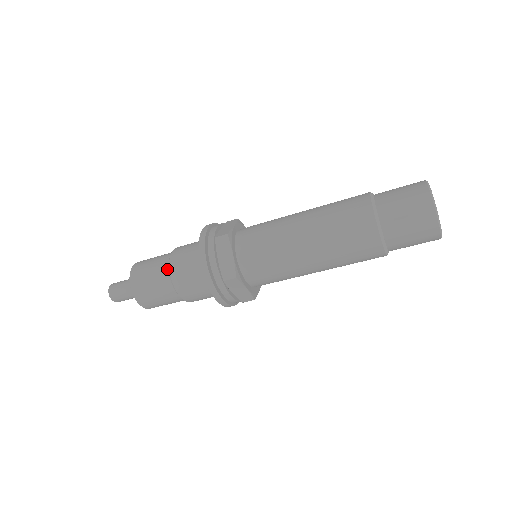
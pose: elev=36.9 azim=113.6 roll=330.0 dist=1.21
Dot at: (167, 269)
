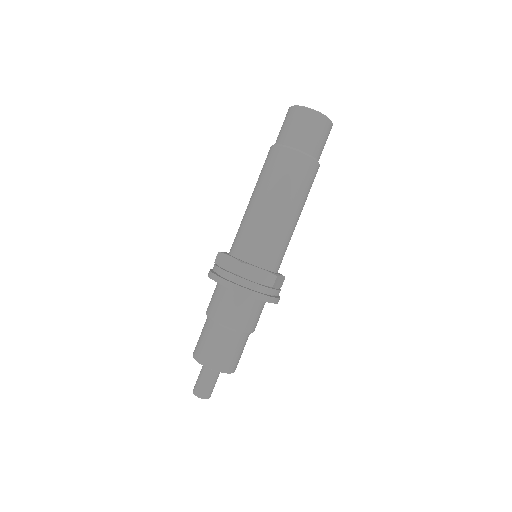
Dot at: occluded
